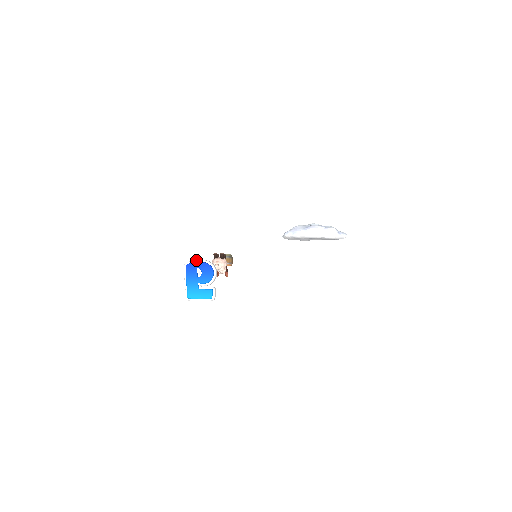
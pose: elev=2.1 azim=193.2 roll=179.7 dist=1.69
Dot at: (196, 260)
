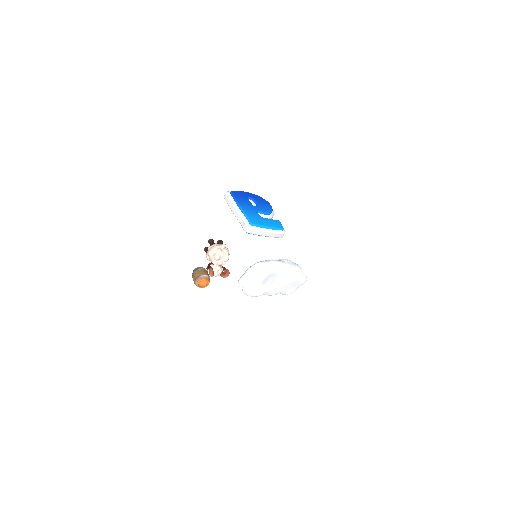
Dot at: (241, 191)
